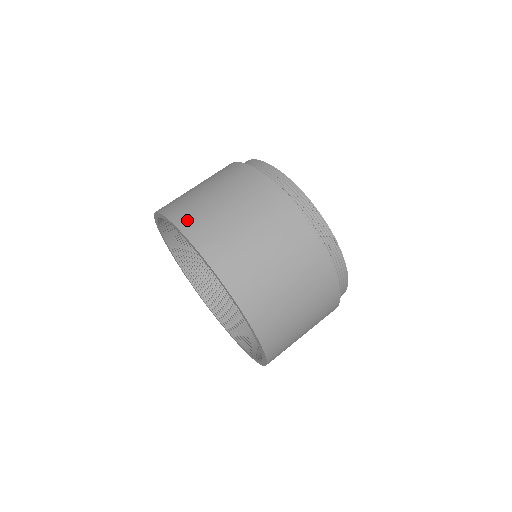
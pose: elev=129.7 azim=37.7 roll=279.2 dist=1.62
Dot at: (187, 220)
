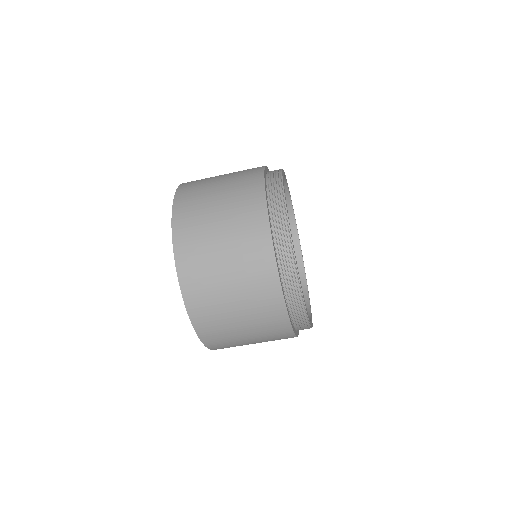
Dot at: (187, 186)
